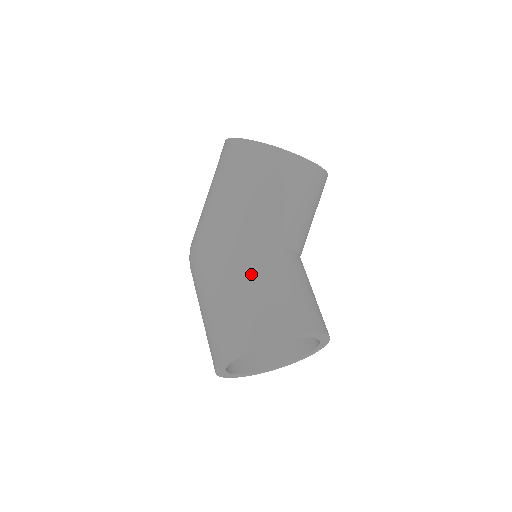
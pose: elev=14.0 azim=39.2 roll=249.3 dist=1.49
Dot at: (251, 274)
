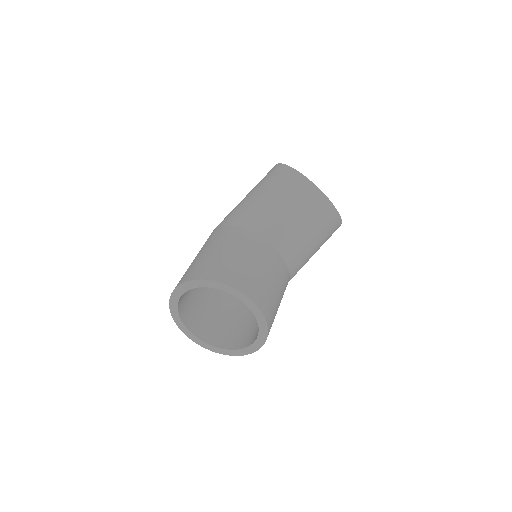
Dot at: (228, 243)
